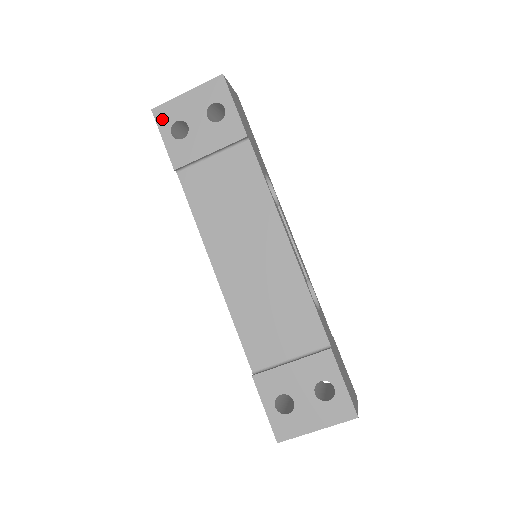
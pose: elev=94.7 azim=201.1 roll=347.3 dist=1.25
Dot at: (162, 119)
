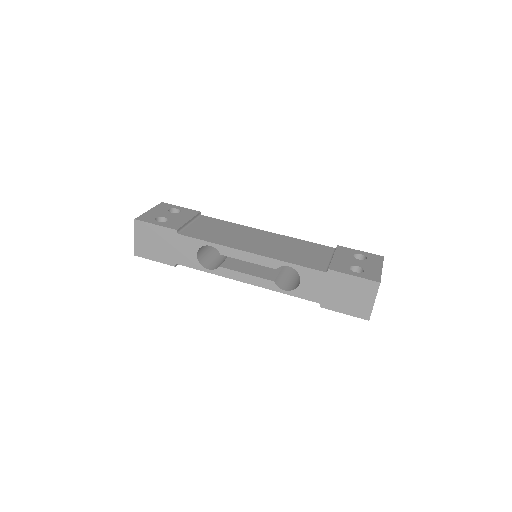
Dot at: (146, 220)
